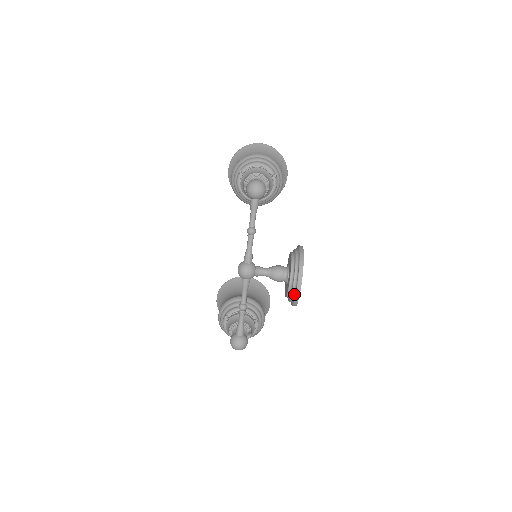
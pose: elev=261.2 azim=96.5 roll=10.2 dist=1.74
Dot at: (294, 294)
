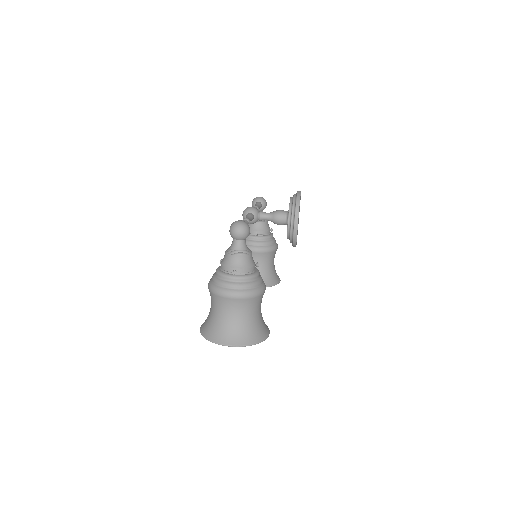
Dot at: (296, 196)
